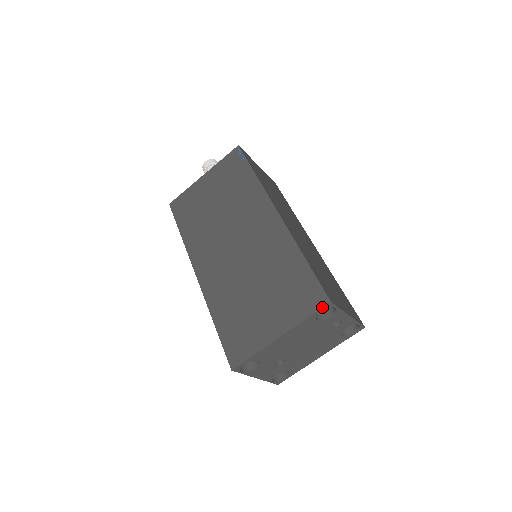
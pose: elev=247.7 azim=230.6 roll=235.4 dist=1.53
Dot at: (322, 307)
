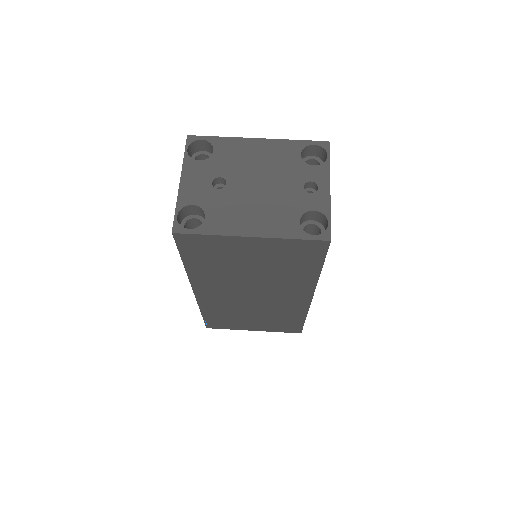
Dot at: (318, 141)
